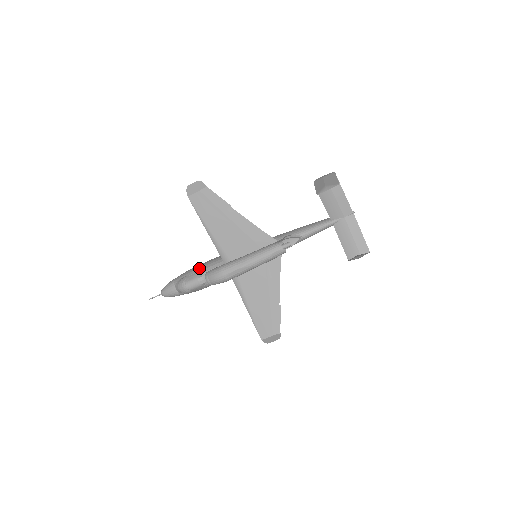
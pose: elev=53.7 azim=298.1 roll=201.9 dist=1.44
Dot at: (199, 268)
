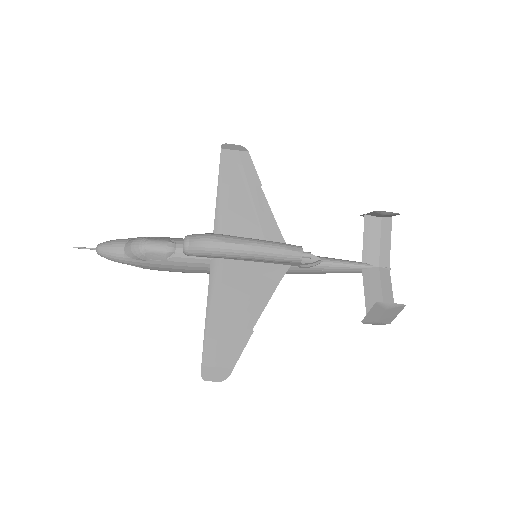
Dot at: occluded
